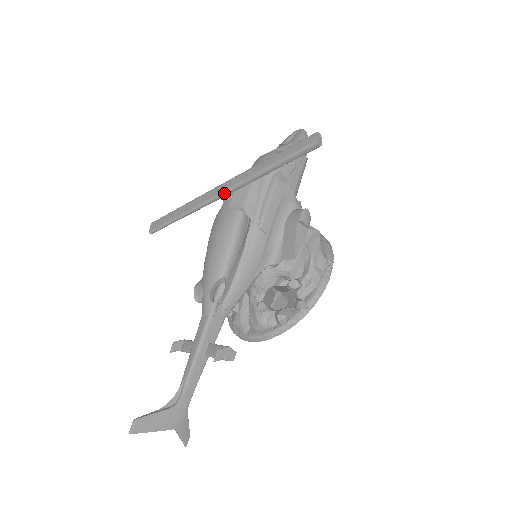
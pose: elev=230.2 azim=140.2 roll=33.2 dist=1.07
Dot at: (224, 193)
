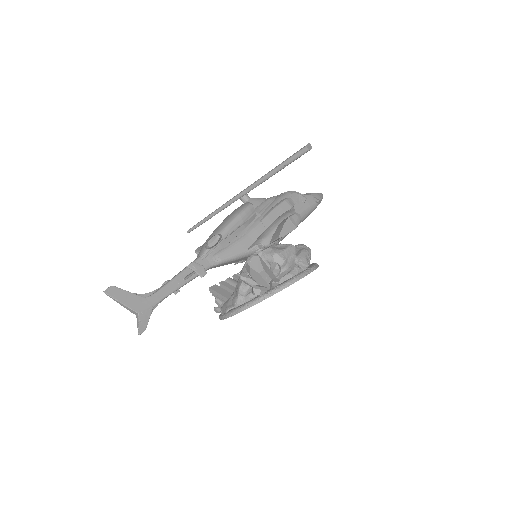
Dot at: (243, 192)
